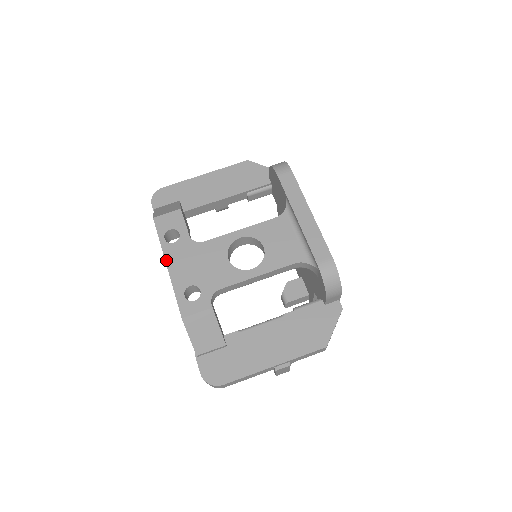
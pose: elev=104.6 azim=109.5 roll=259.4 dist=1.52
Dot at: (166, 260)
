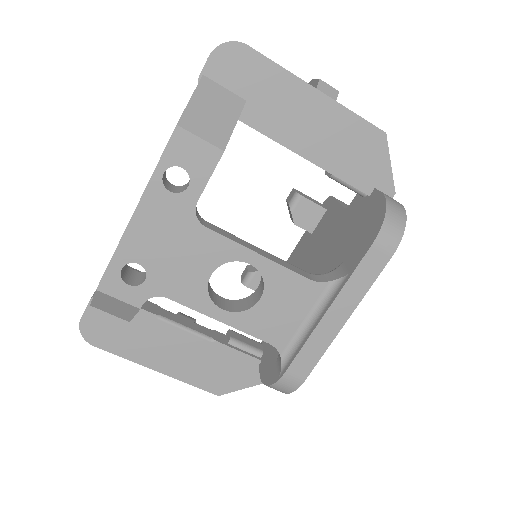
Dot at: (139, 205)
